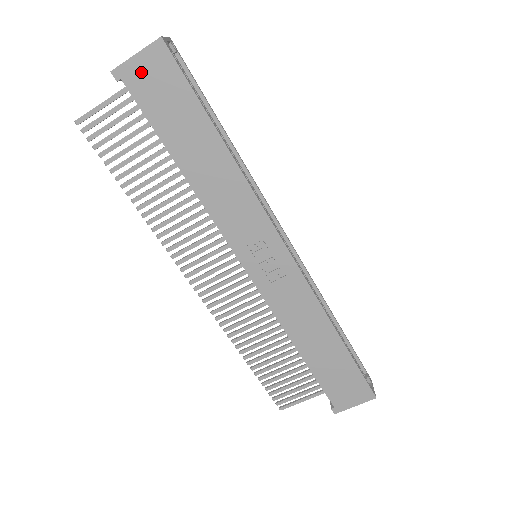
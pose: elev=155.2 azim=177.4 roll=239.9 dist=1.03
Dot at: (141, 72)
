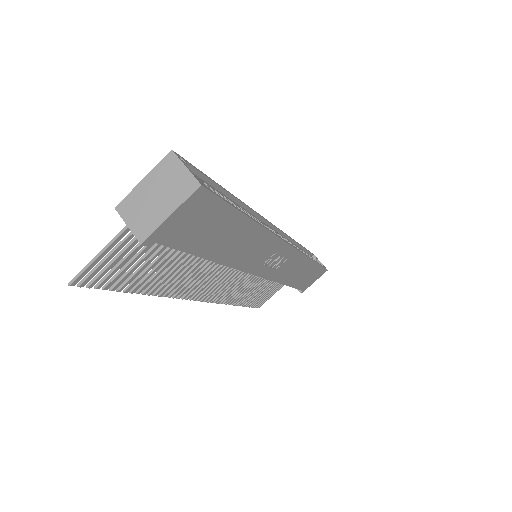
Dot at: (177, 224)
